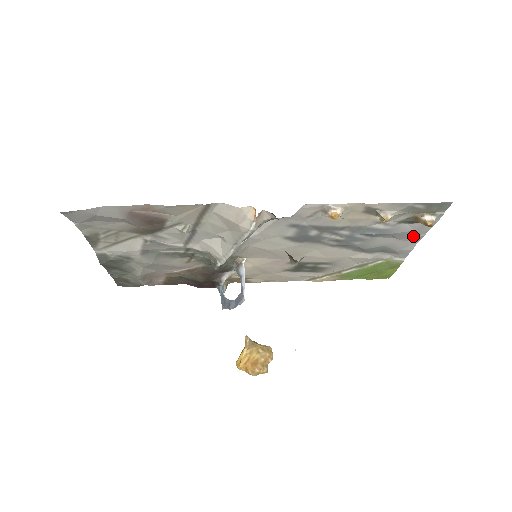
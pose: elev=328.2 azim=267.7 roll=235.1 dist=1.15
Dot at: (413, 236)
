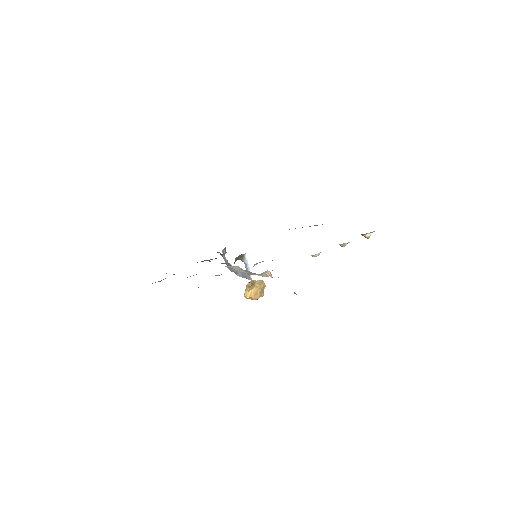
Dot at: occluded
